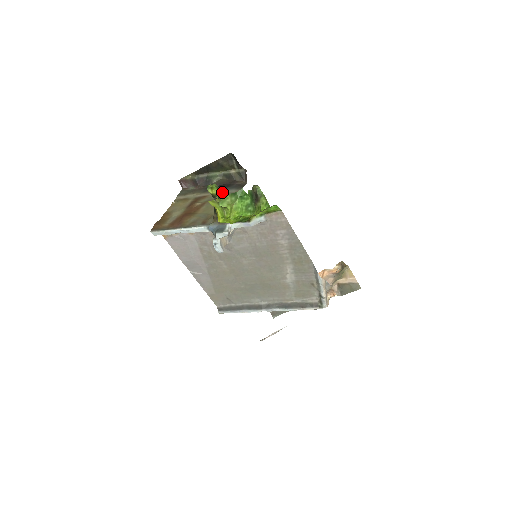
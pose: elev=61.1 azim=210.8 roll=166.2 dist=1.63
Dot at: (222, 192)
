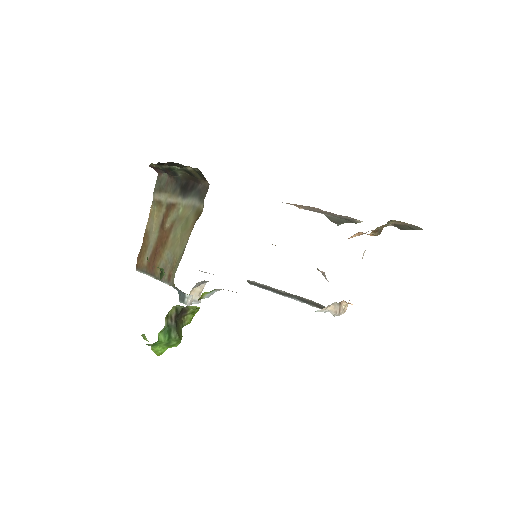
Dot at: (162, 268)
